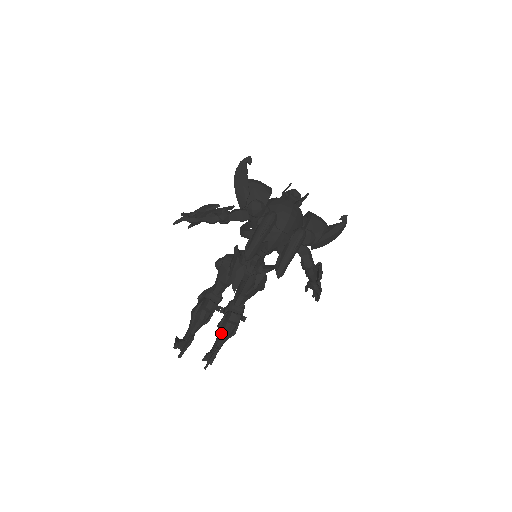
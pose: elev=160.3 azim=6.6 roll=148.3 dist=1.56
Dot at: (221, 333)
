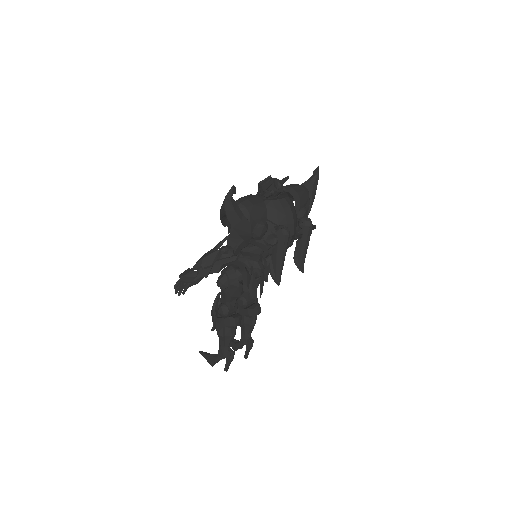
Dot at: (248, 328)
